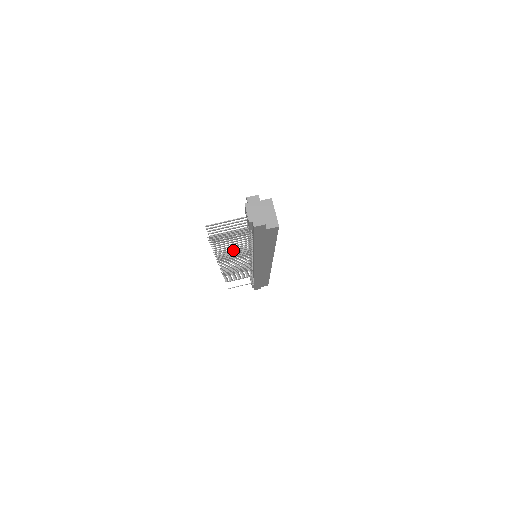
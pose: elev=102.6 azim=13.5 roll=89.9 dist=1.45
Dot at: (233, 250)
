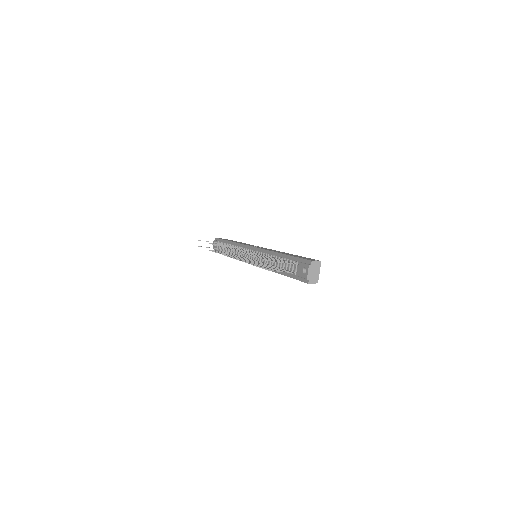
Dot at: (260, 264)
